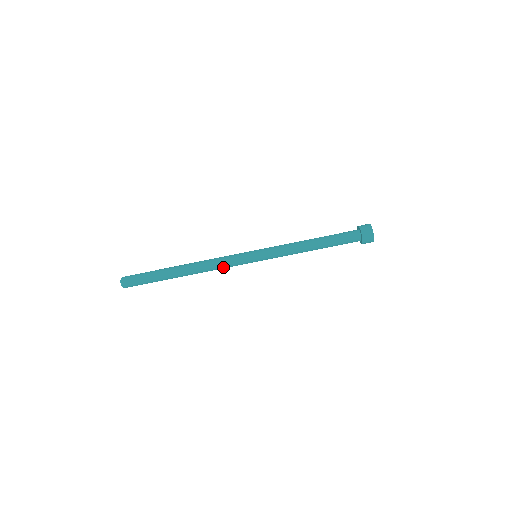
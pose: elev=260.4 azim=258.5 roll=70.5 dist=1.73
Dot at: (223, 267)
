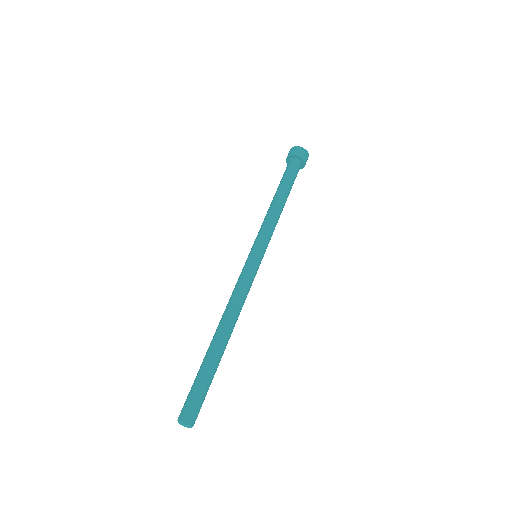
Dot at: (239, 289)
